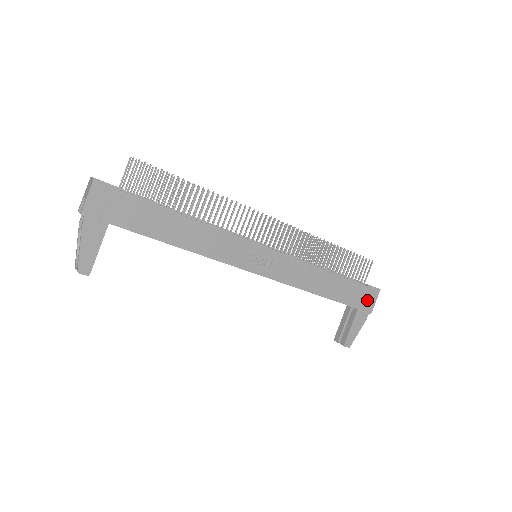
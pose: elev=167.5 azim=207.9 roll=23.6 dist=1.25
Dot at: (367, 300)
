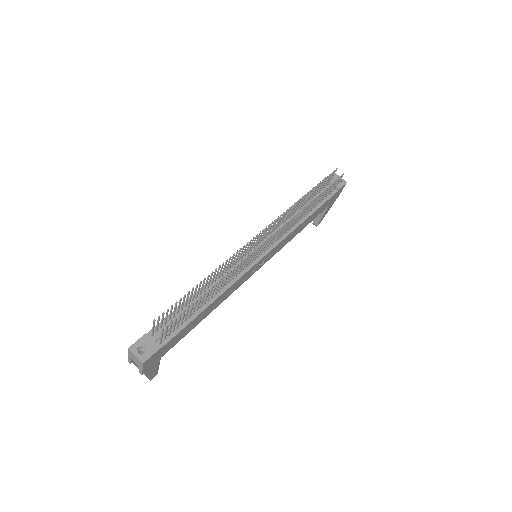
Dot at: (336, 196)
